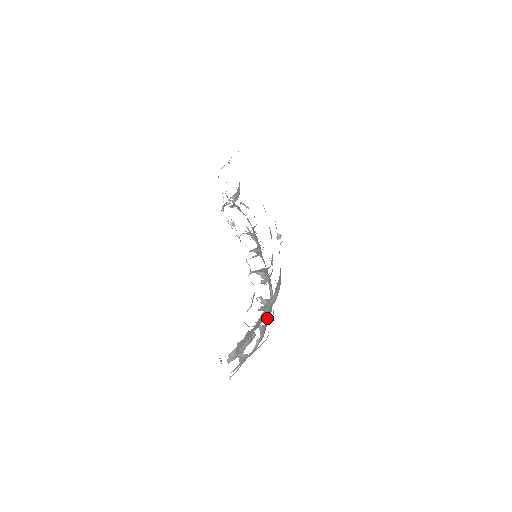
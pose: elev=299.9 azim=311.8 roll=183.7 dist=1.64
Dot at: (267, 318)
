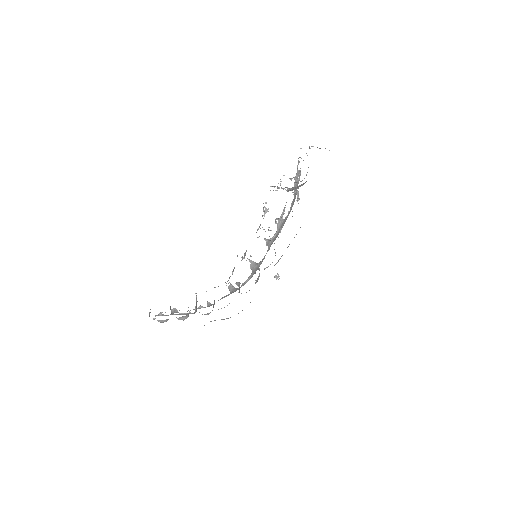
Dot at: (226, 295)
